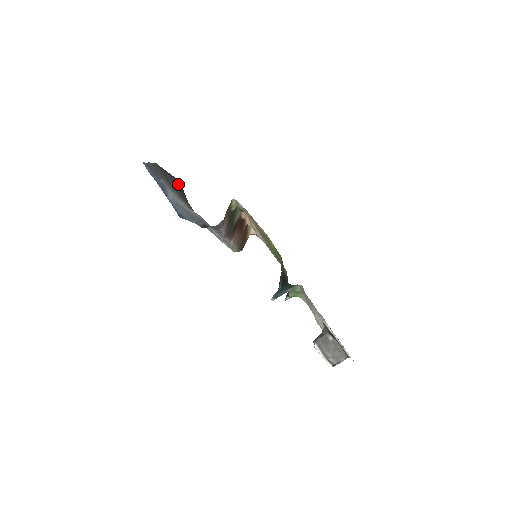
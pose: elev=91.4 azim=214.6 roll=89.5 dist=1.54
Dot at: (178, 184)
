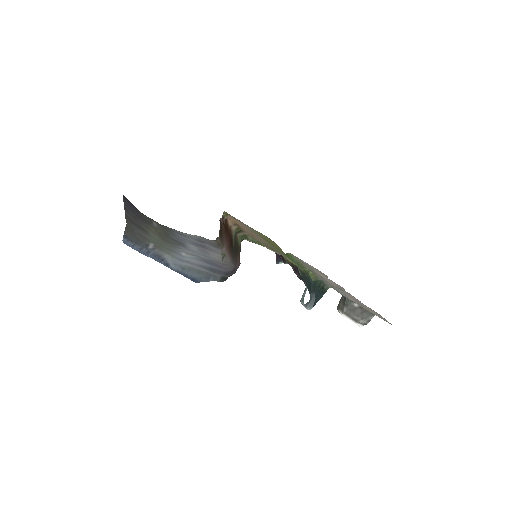
Dot at: (128, 204)
